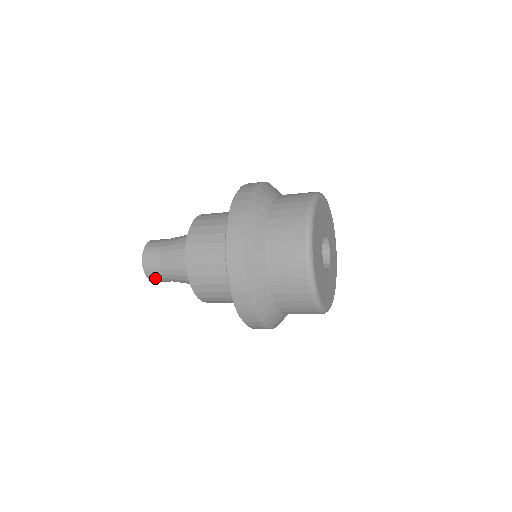
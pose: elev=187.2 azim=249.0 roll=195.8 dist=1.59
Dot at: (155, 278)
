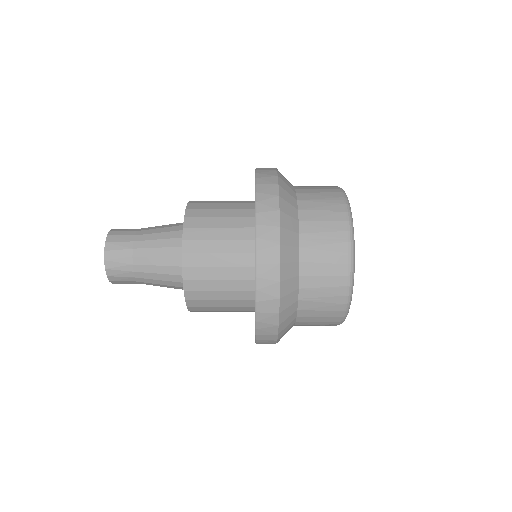
Dot at: (117, 271)
